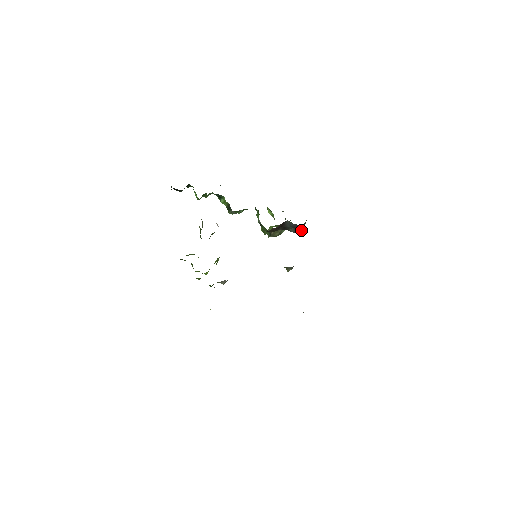
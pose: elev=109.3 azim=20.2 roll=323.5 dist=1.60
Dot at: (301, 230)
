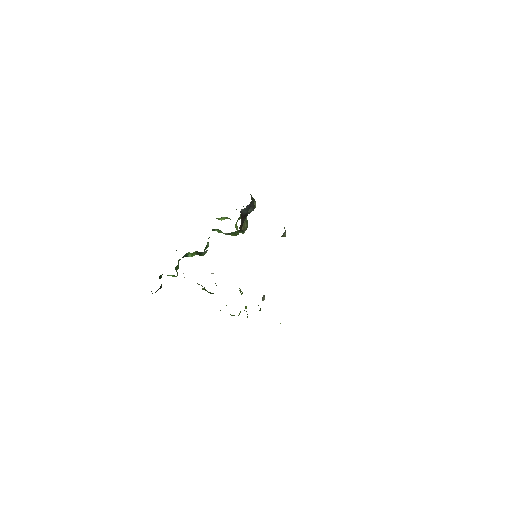
Dot at: (254, 202)
